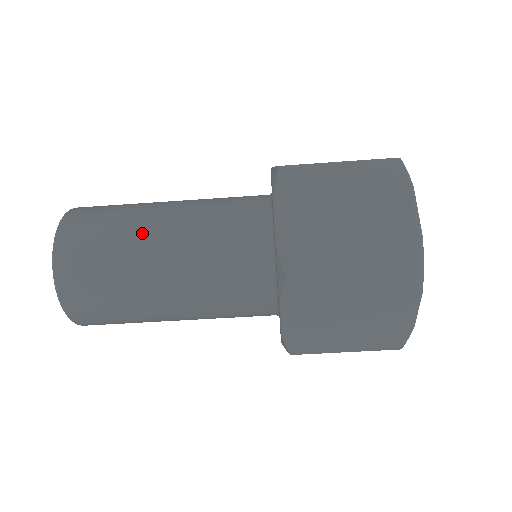
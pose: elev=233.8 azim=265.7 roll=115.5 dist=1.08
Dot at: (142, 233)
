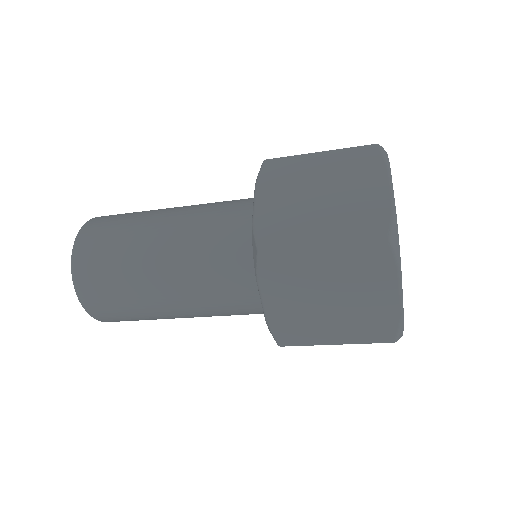
Dot at: (146, 288)
